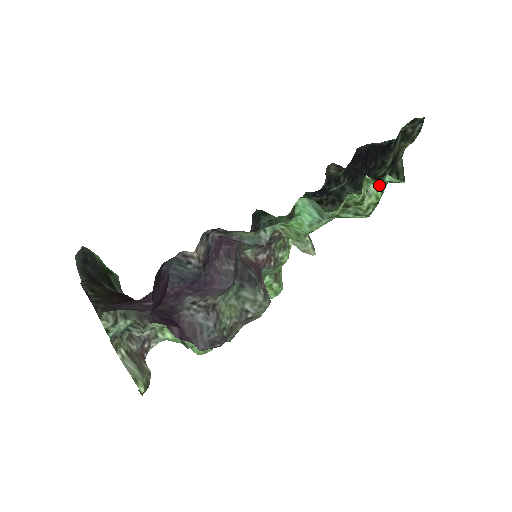
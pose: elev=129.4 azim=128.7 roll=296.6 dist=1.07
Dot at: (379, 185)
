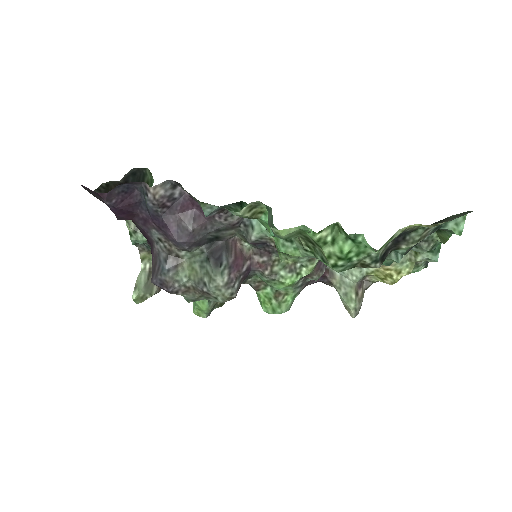
Dot at: (348, 239)
